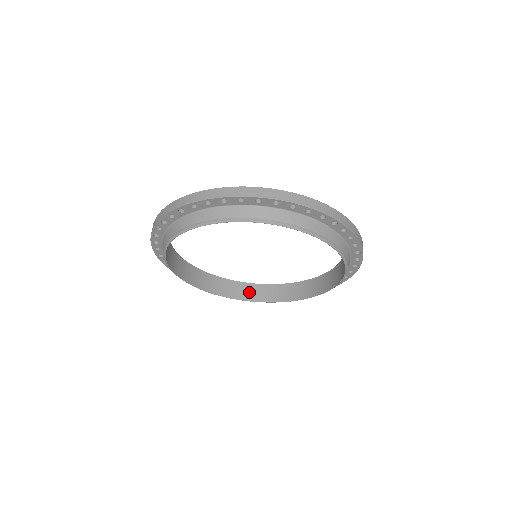
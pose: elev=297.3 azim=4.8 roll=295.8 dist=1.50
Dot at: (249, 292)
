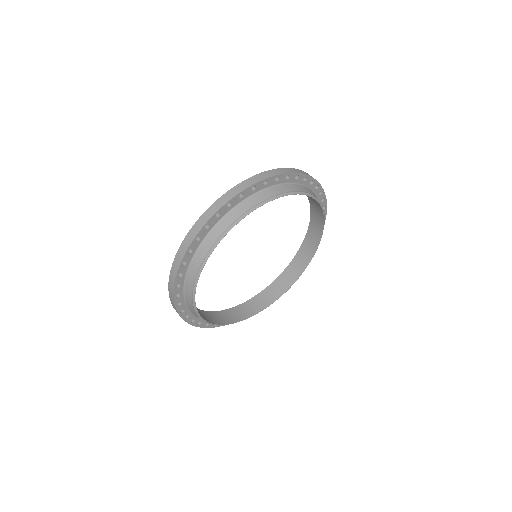
Dot at: (298, 265)
